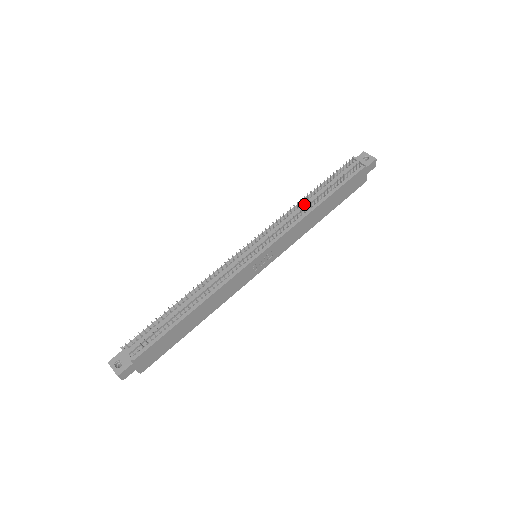
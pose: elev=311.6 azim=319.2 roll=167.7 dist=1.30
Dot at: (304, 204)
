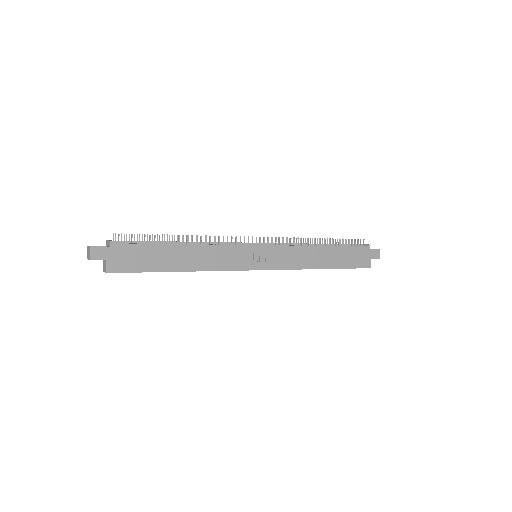
Dot at: (310, 243)
